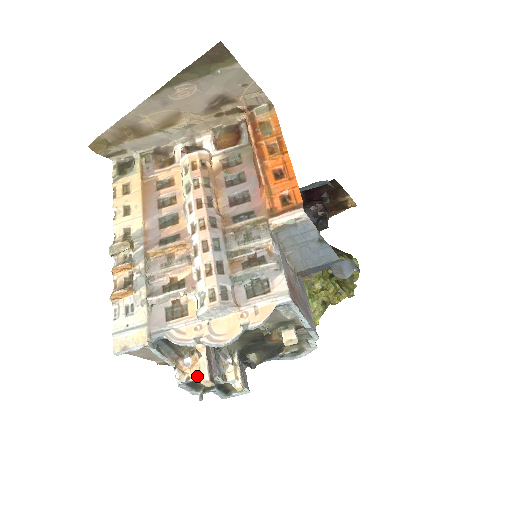
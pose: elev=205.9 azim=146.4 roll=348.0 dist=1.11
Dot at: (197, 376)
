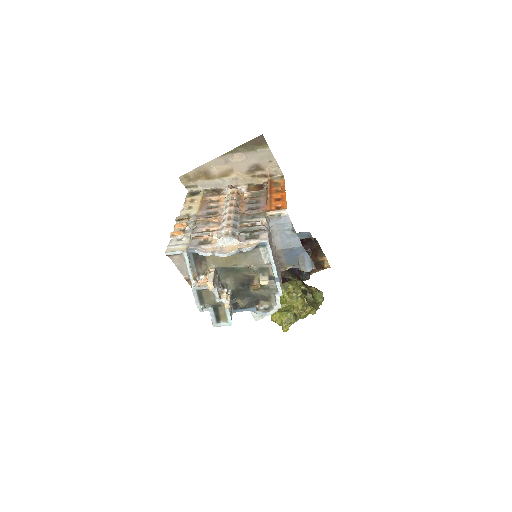
Dot at: (205, 285)
